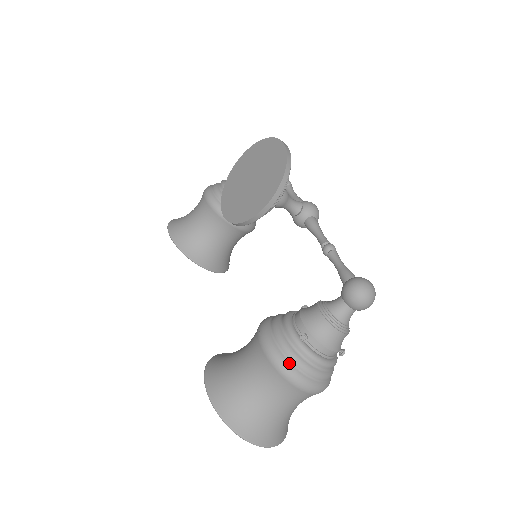
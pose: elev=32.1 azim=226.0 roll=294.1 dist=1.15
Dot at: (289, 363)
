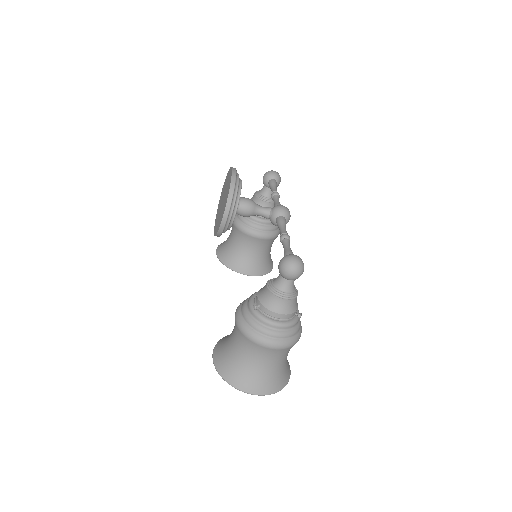
Dot at: (249, 327)
